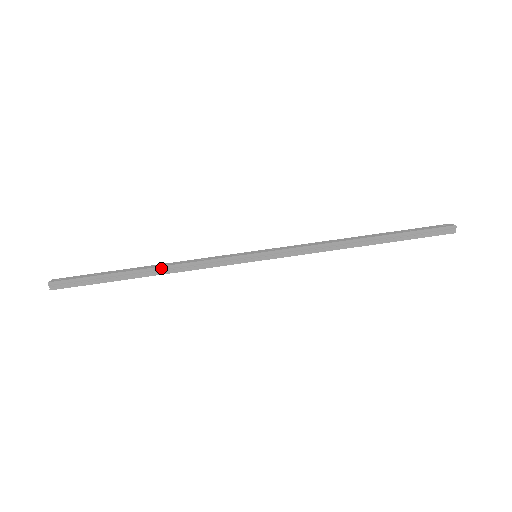
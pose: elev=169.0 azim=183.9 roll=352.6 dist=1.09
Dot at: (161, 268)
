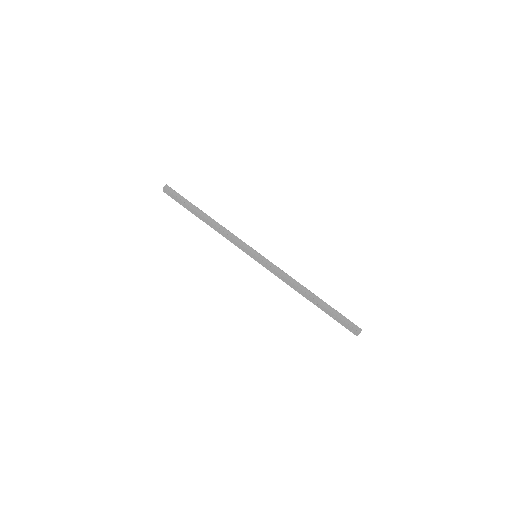
Dot at: (214, 220)
